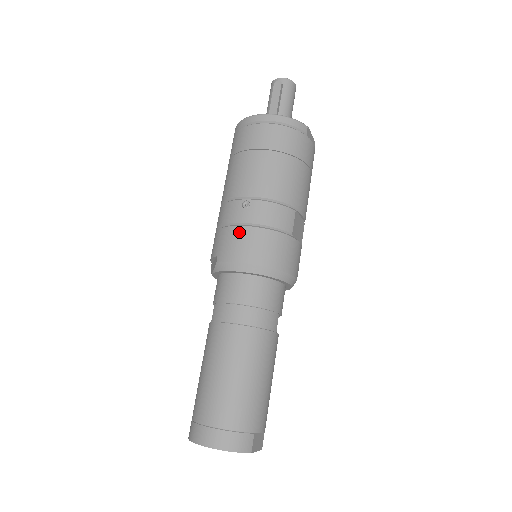
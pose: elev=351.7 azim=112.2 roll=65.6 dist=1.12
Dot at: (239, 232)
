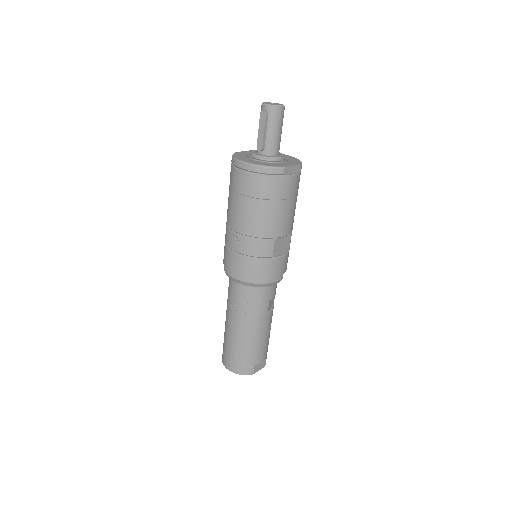
Dot at: (233, 257)
